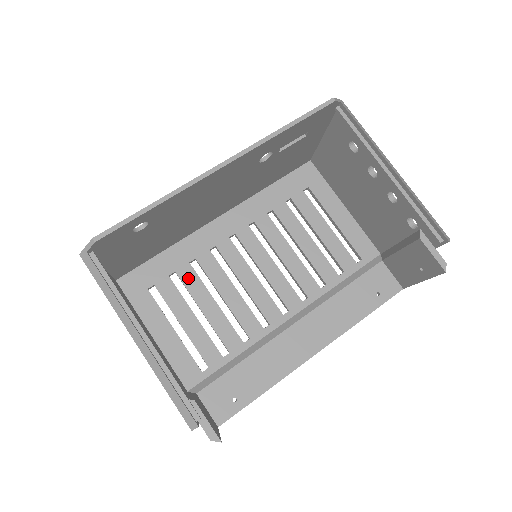
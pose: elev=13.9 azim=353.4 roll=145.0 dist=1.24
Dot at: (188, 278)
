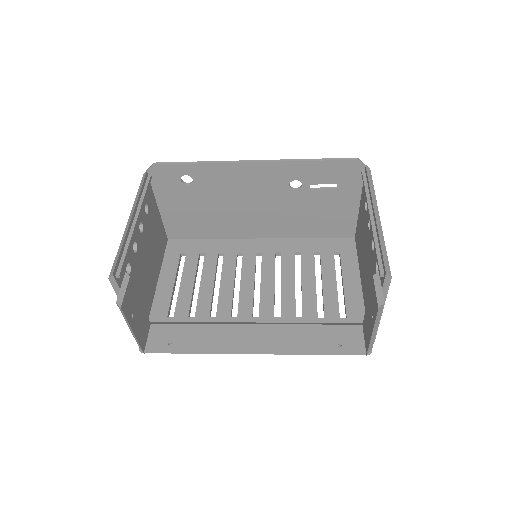
Dot at: (209, 260)
